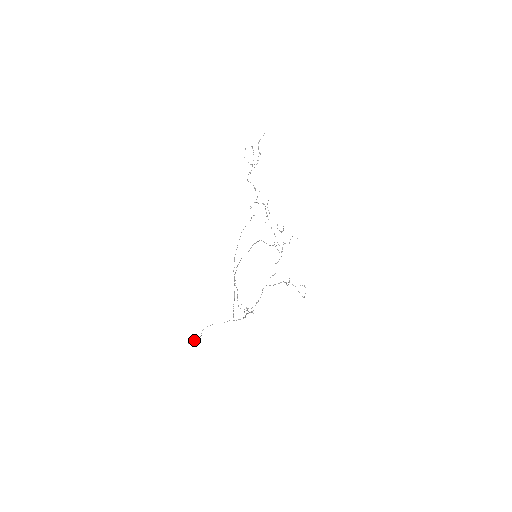
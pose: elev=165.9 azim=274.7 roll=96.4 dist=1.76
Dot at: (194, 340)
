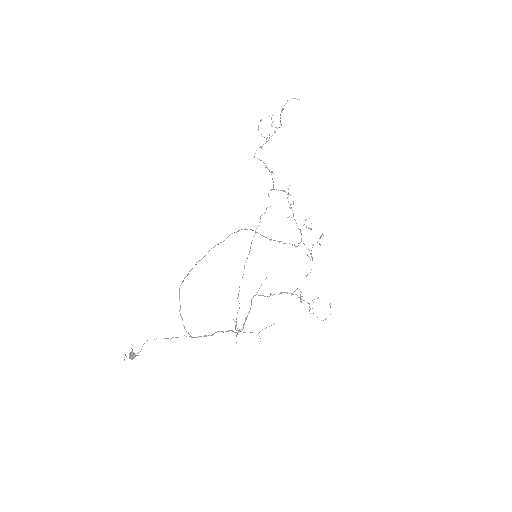
Dot at: (129, 356)
